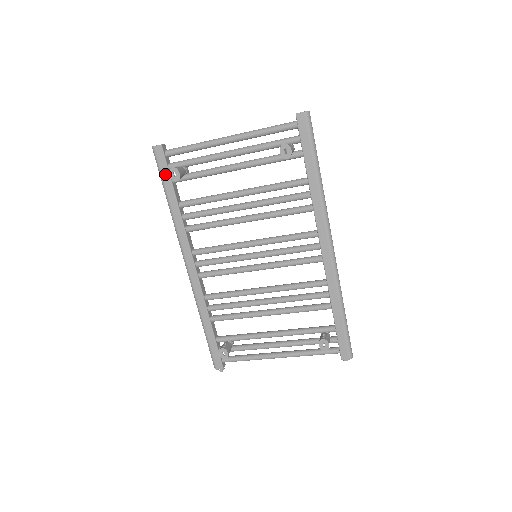
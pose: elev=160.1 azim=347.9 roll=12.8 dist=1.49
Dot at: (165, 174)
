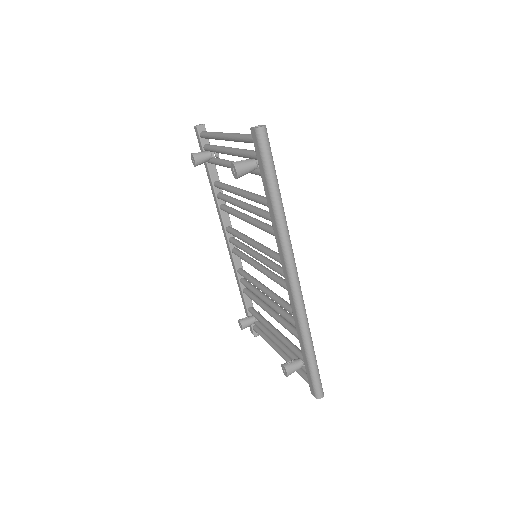
Dot at: occluded
